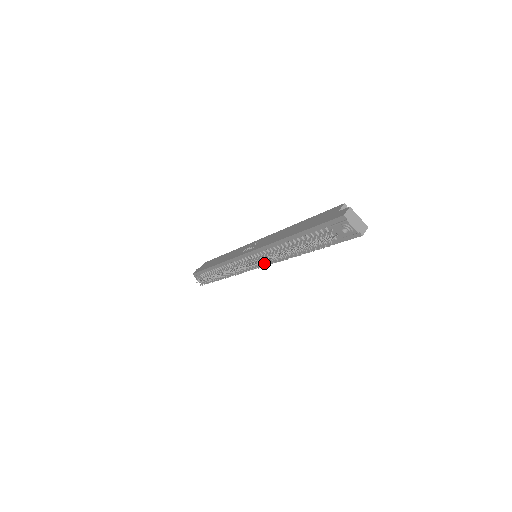
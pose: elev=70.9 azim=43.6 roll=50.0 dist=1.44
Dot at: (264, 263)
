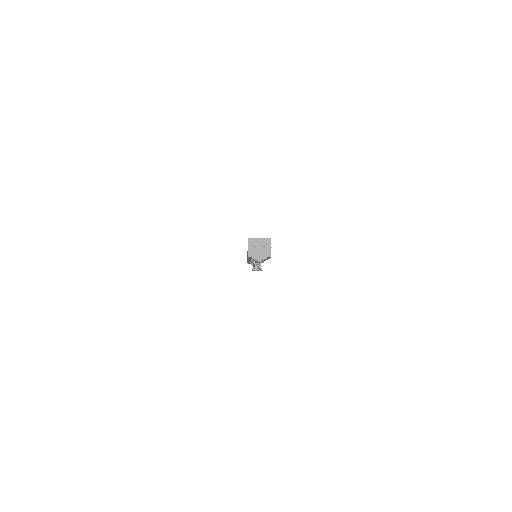
Dot at: occluded
